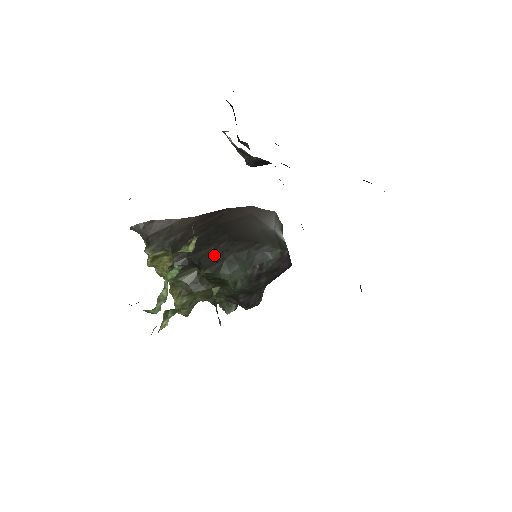
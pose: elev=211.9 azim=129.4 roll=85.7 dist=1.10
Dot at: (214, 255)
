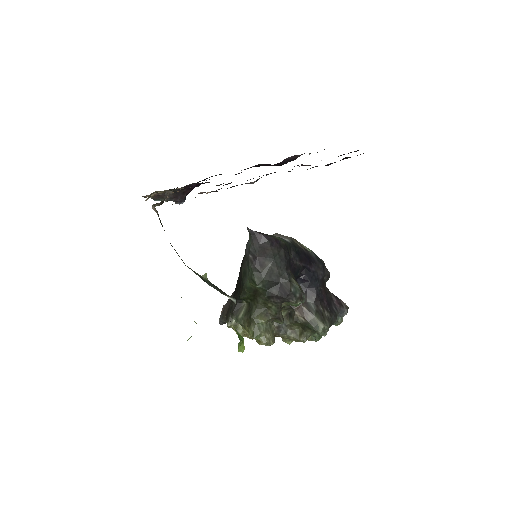
Dot at: (239, 281)
